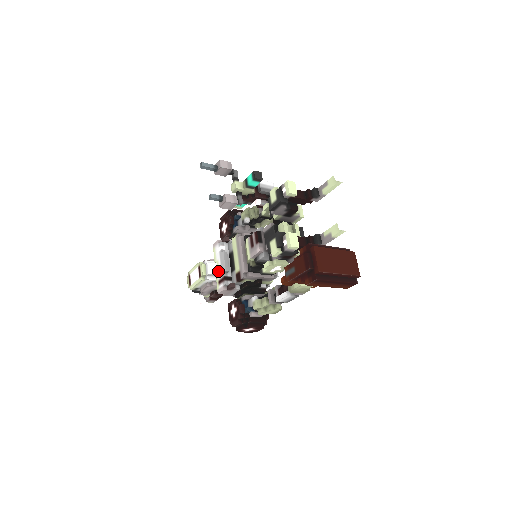
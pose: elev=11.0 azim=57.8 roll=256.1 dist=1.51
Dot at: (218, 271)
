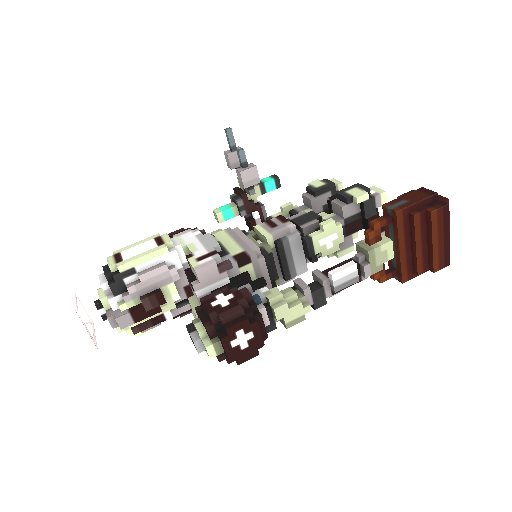
Dot at: (194, 250)
